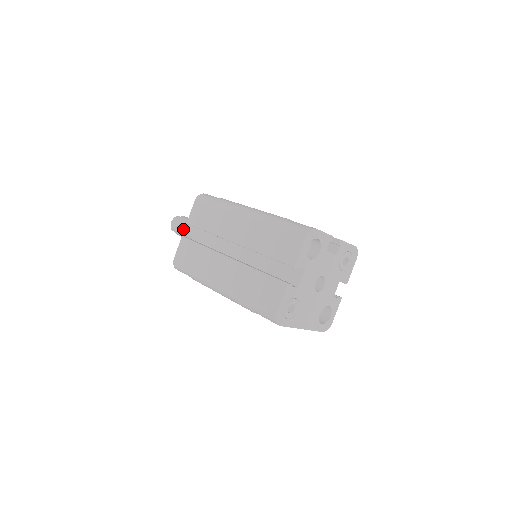
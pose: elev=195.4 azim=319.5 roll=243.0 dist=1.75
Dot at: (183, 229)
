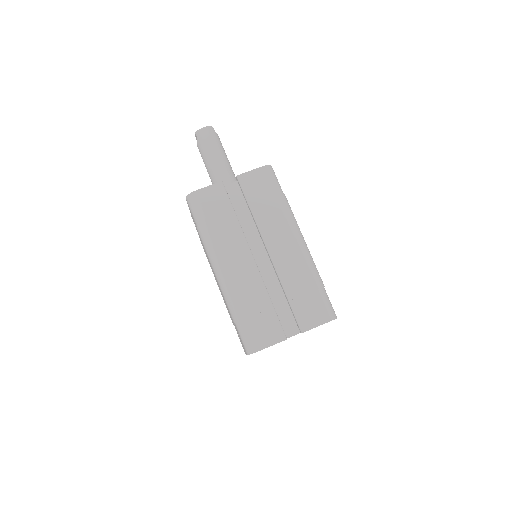
Dot at: (212, 152)
